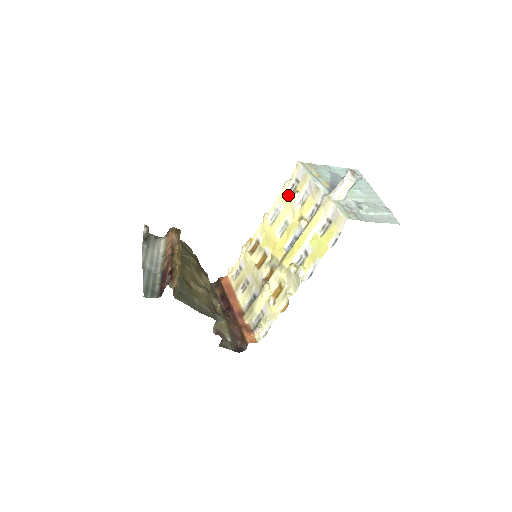
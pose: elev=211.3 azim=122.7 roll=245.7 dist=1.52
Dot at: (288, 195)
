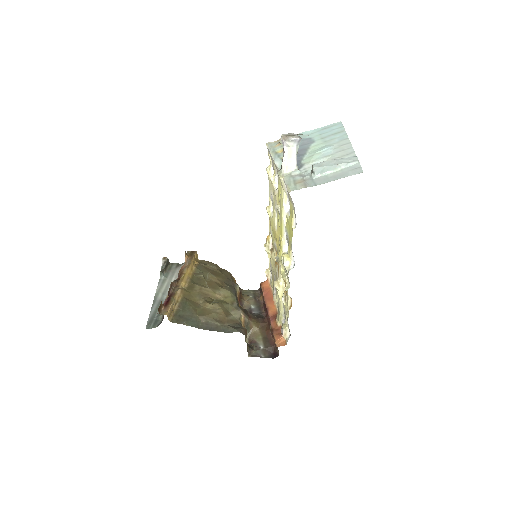
Dot at: occluded
